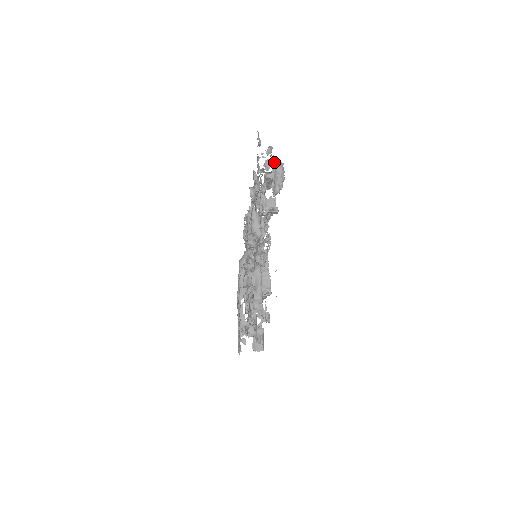
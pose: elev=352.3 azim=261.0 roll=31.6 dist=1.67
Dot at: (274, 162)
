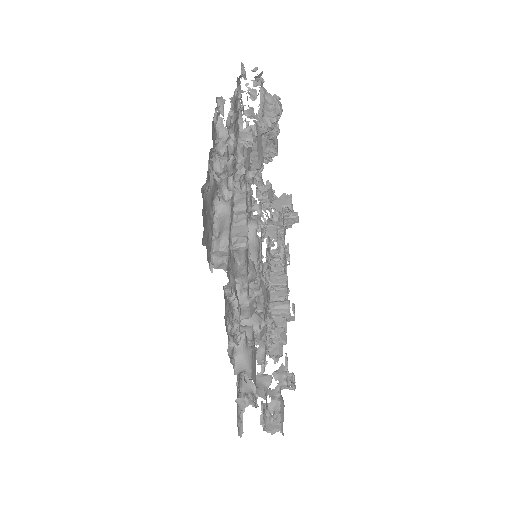
Dot at: (264, 91)
